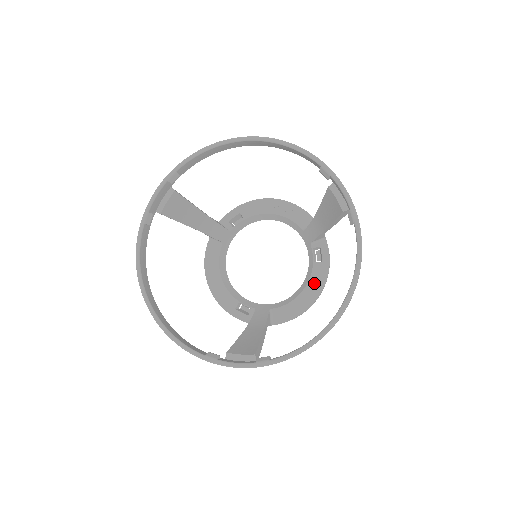
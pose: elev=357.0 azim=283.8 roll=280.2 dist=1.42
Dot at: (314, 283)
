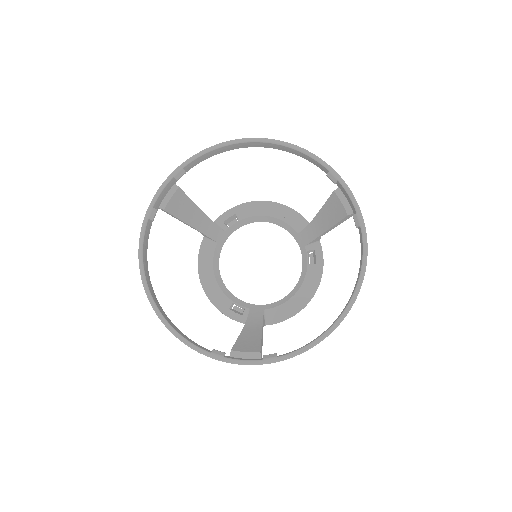
Dot at: (308, 285)
